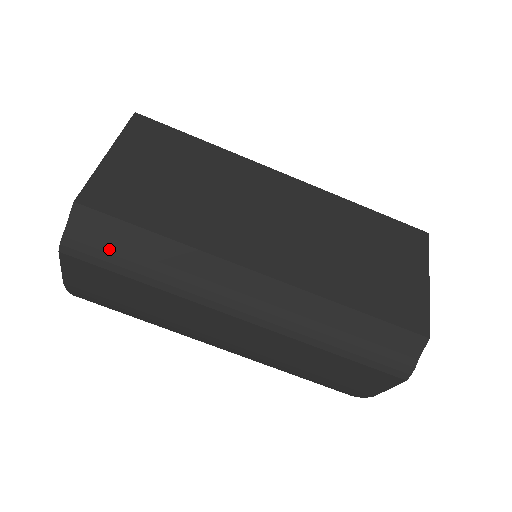
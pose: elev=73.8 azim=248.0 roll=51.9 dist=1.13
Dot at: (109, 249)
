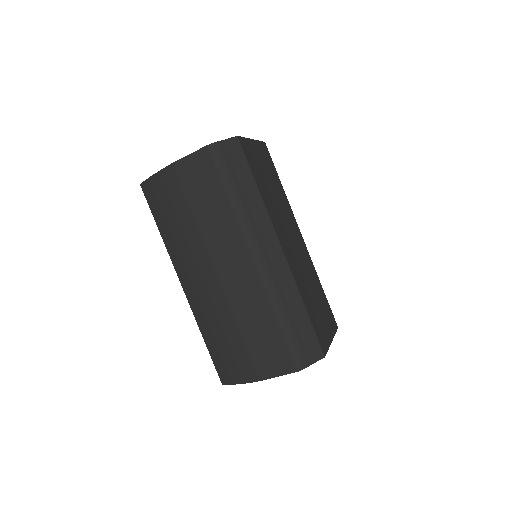
Dot at: (231, 168)
